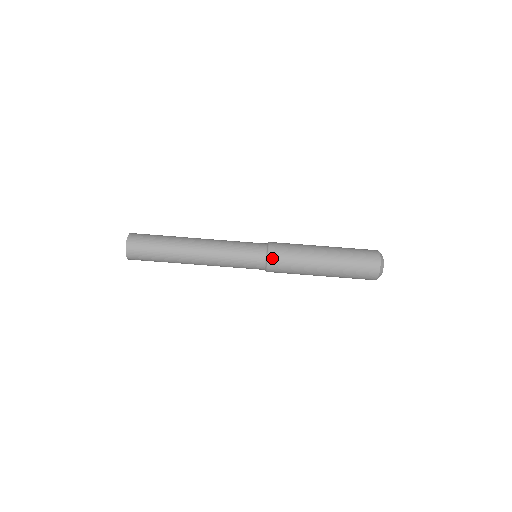
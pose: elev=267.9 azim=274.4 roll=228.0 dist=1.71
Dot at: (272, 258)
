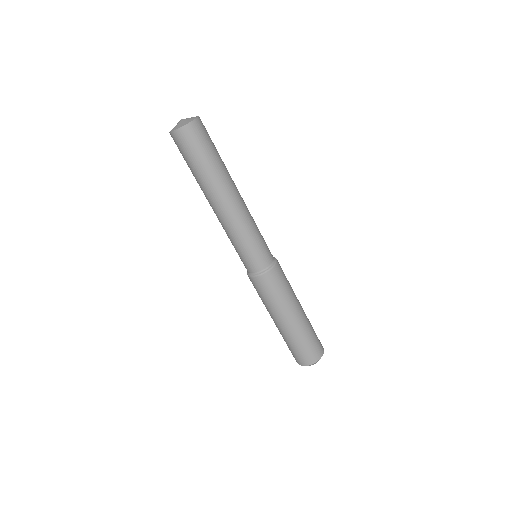
Dot at: (256, 280)
